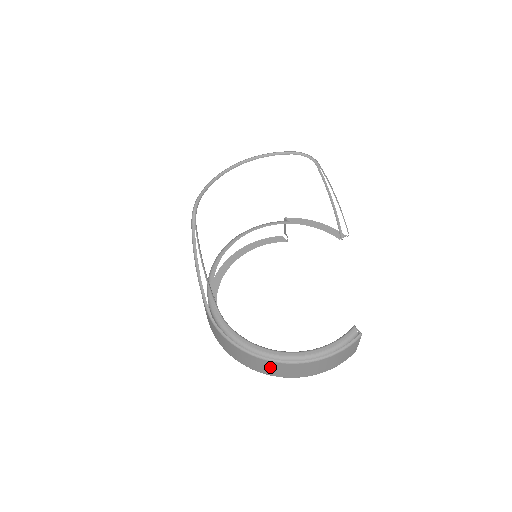
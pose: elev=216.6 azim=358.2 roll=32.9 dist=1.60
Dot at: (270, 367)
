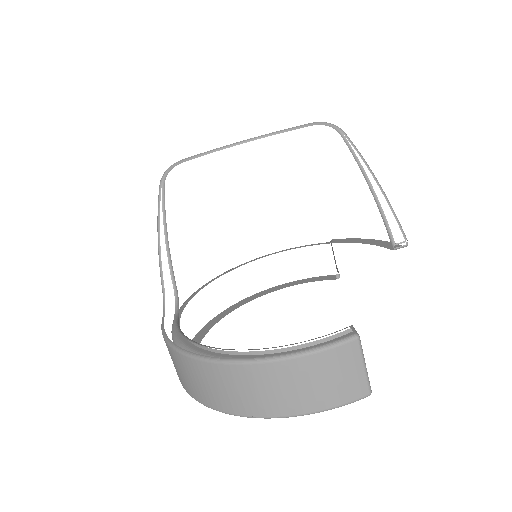
Dot at: (200, 379)
